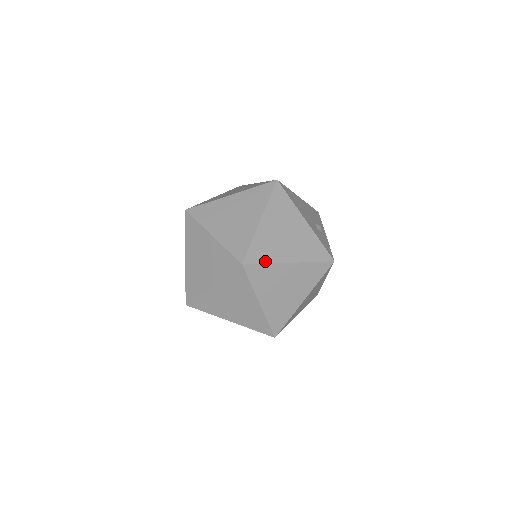
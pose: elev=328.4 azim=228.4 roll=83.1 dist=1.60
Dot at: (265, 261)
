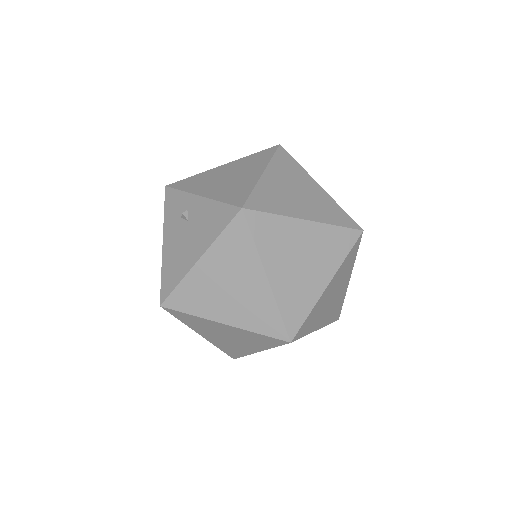
Dot at: (356, 252)
